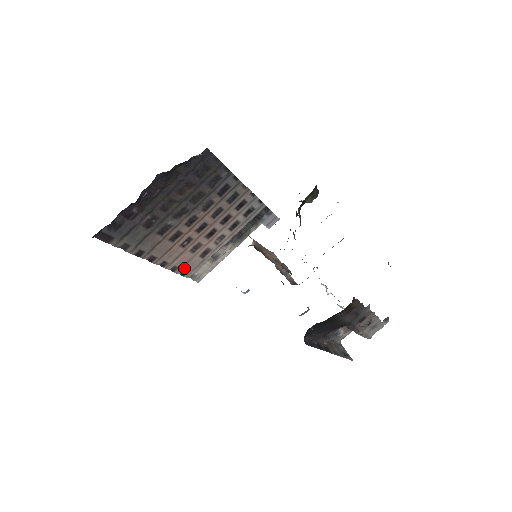
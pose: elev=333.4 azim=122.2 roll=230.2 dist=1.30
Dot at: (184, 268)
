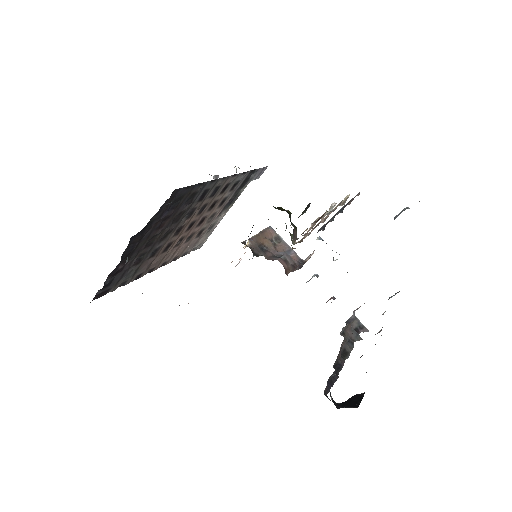
Dot at: (184, 252)
